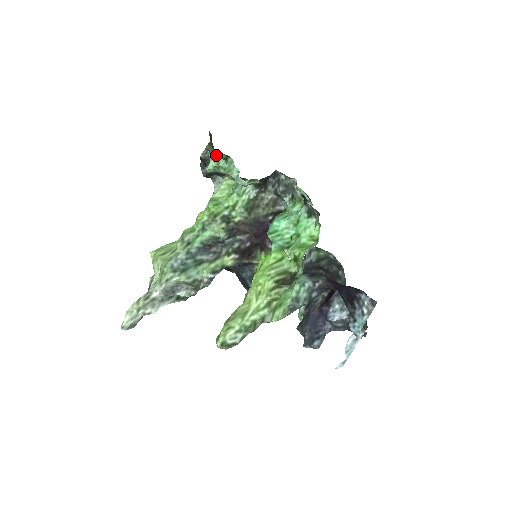
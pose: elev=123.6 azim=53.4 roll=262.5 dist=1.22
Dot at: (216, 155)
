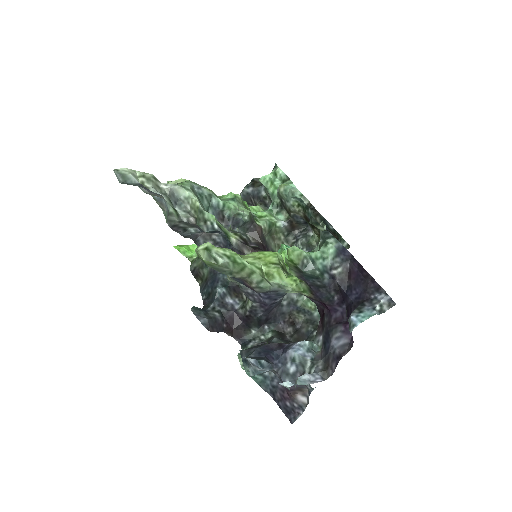
Dot at: (280, 172)
